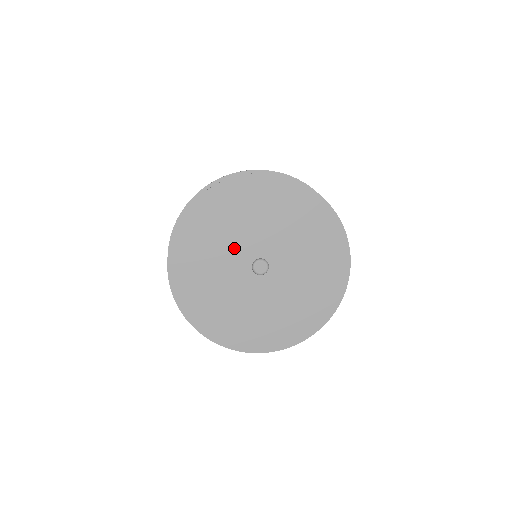
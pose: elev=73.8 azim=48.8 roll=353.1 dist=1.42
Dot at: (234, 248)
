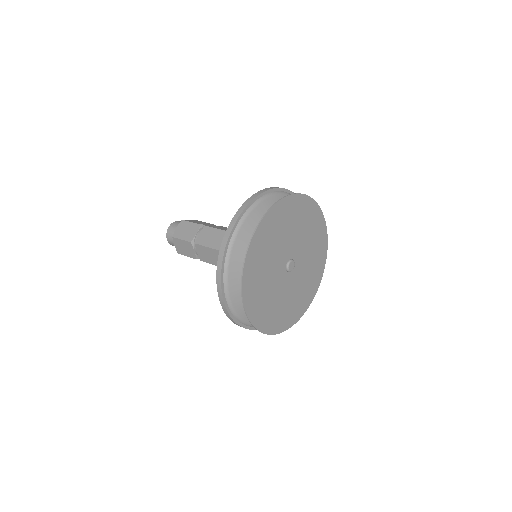
Dot at: (285, 245)
